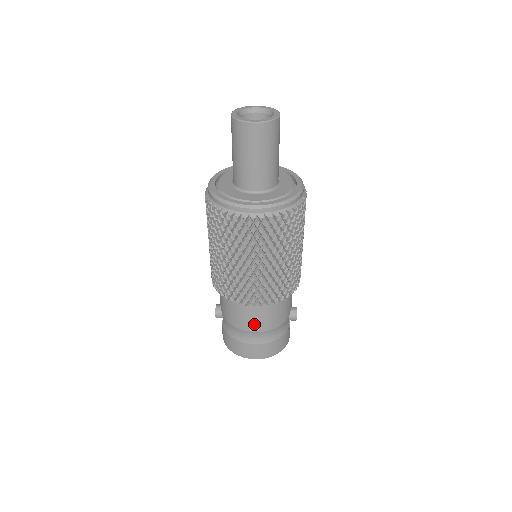
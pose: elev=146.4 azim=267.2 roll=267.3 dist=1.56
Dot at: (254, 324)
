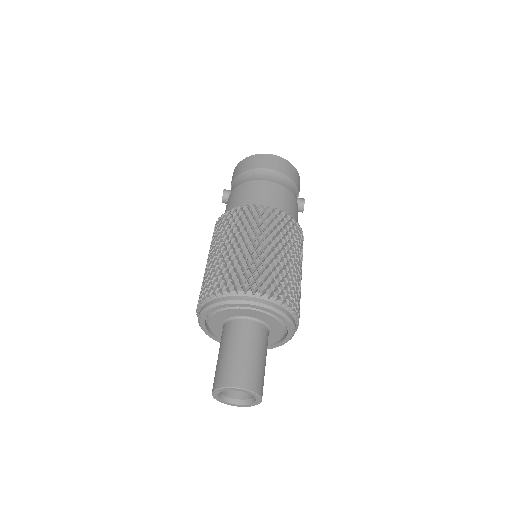
Dot at: occluded
